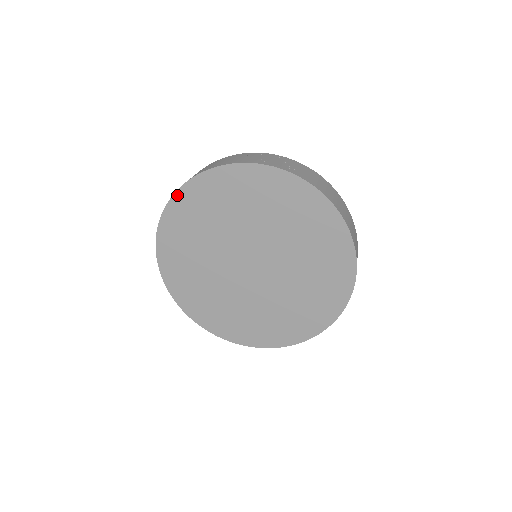
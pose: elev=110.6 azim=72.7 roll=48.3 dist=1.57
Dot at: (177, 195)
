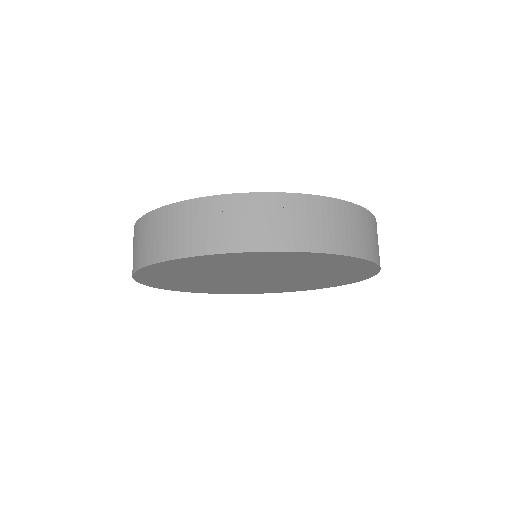
Dot at: (141, 271)
